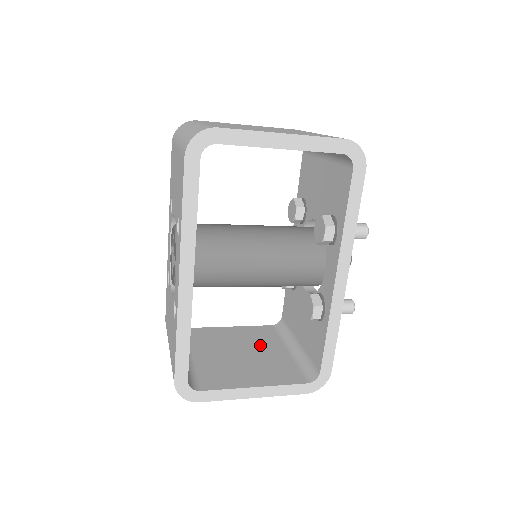
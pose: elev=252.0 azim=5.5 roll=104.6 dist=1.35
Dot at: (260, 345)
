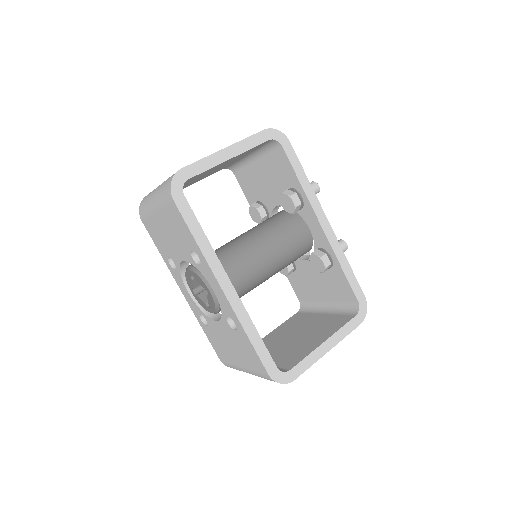
Dot at: (301, 325)
